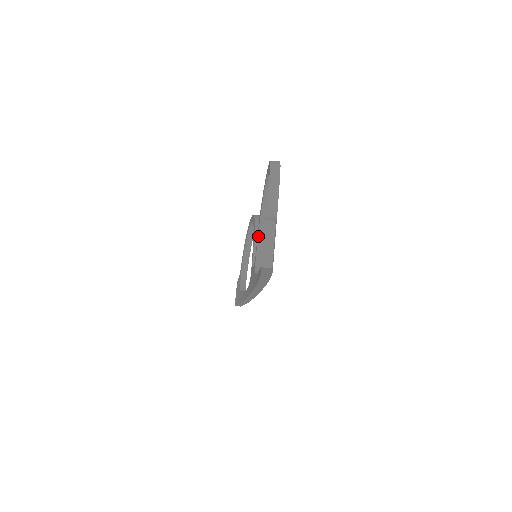
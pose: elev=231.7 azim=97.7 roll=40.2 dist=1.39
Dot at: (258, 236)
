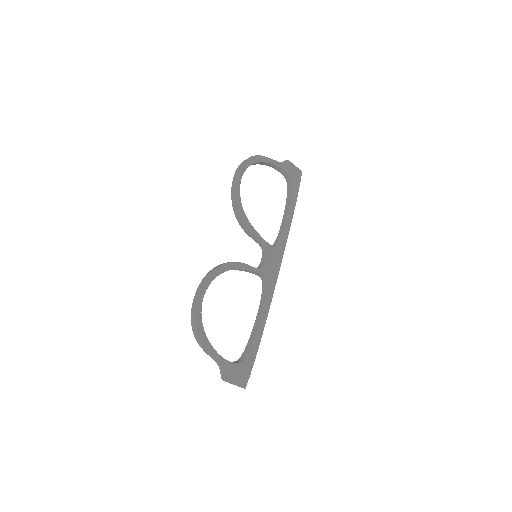
Dot at: occluded
